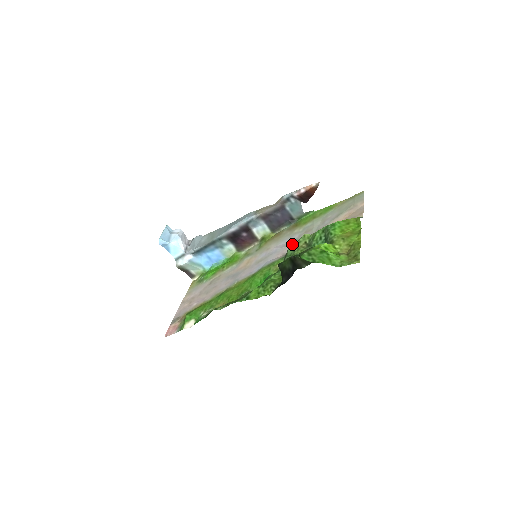
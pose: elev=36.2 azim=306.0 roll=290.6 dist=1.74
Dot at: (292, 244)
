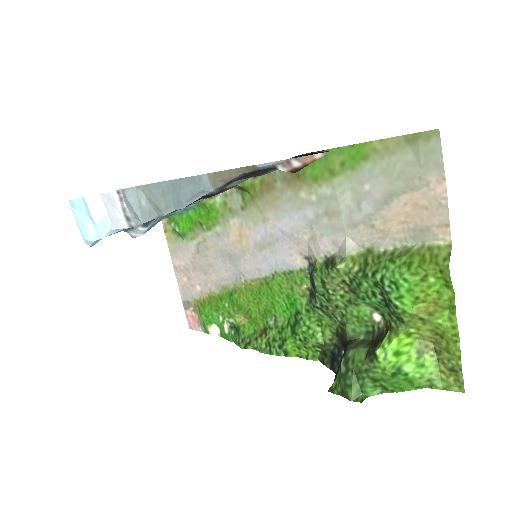
Dot at: (310, 239)
